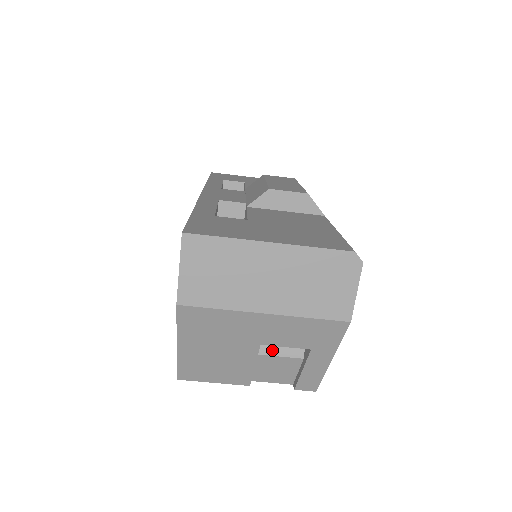
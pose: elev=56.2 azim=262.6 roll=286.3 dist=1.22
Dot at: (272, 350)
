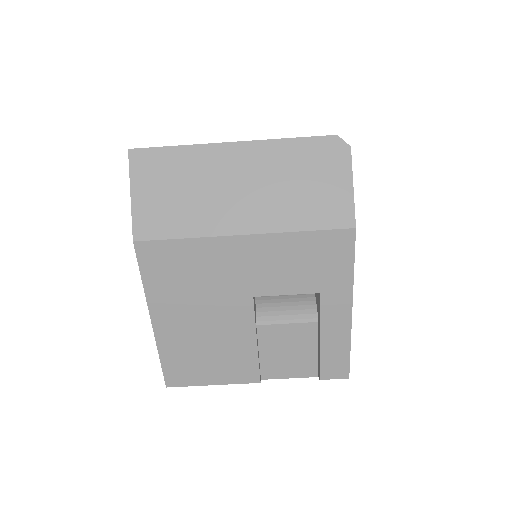
Dot at: (275, 317)
